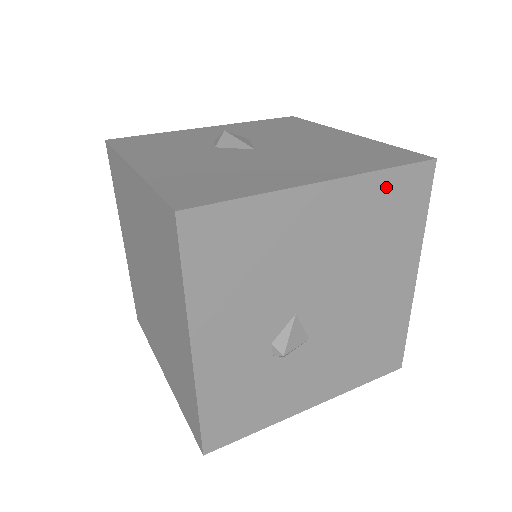
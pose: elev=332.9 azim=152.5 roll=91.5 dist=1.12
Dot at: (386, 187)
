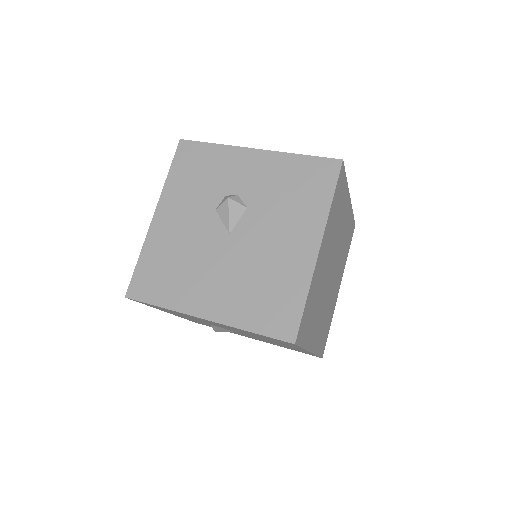
Dot at: occluded
